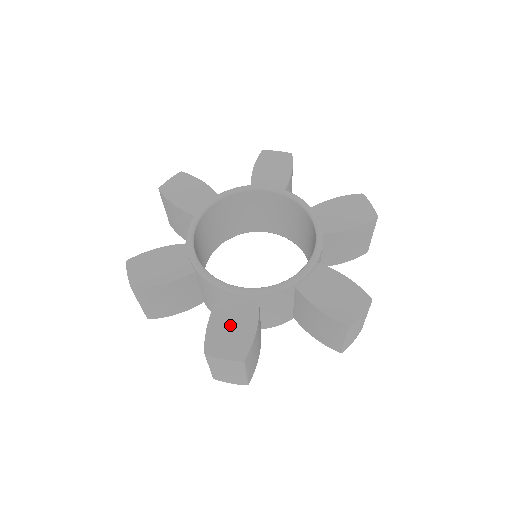
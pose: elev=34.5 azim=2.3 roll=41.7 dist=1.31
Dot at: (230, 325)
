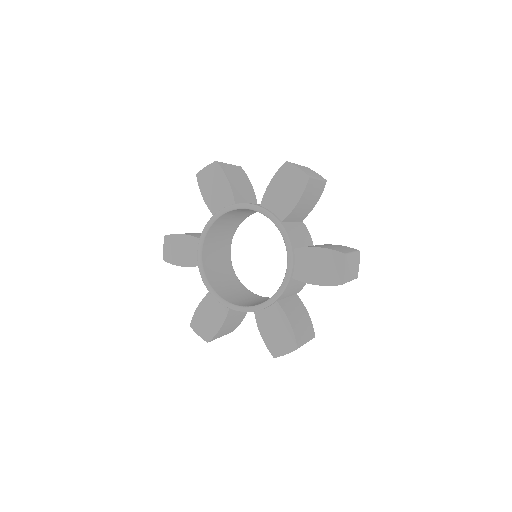
Dot at: (208, 316)
